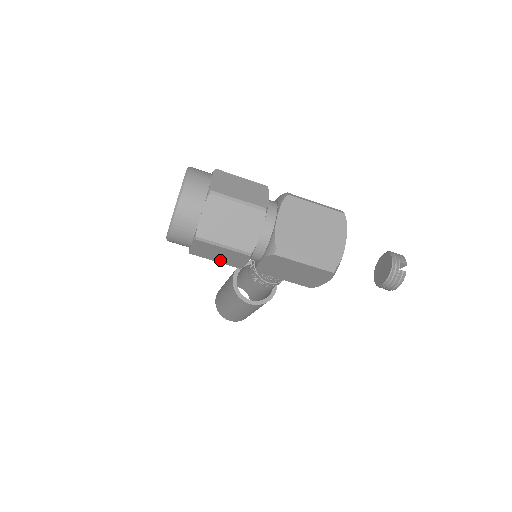
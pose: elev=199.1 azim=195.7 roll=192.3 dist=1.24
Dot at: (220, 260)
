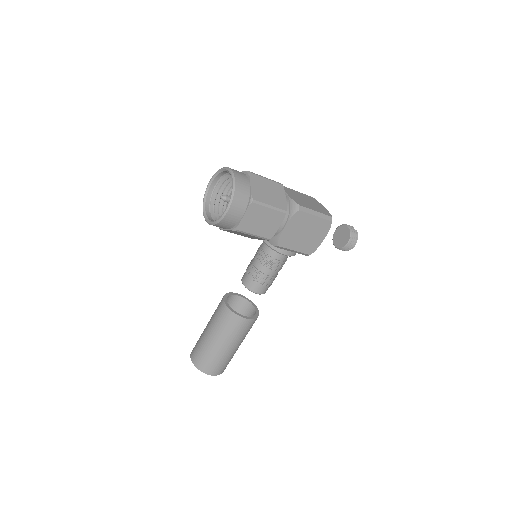
Dot at: (259, 231)
